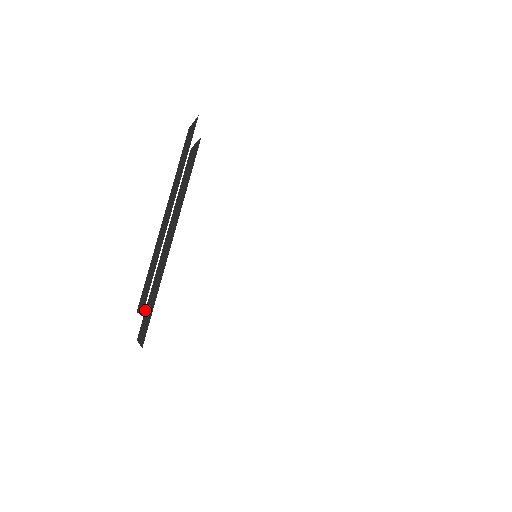
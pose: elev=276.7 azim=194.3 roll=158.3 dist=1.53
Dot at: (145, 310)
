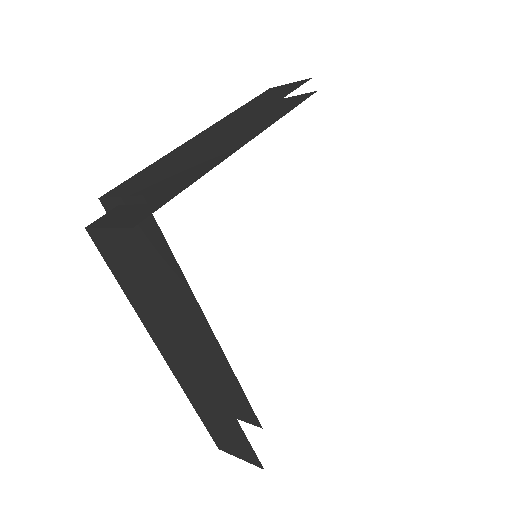
Dot at: occluded
